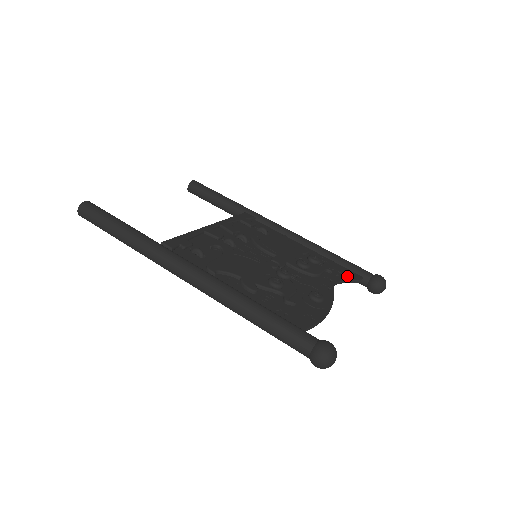
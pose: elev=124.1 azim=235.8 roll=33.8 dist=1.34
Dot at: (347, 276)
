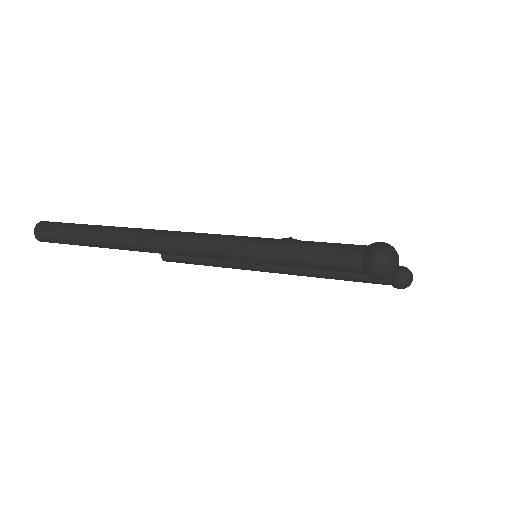
Dot at: occluded
